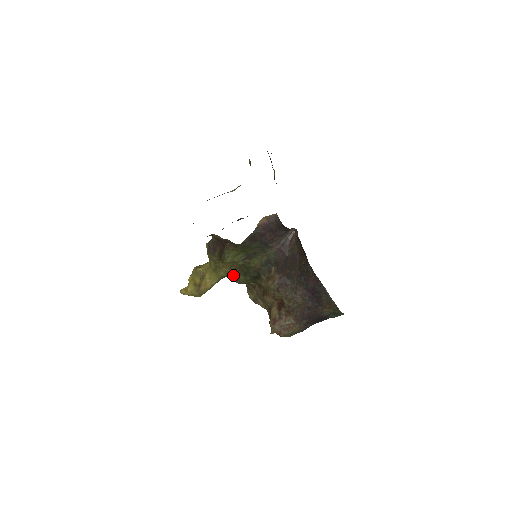
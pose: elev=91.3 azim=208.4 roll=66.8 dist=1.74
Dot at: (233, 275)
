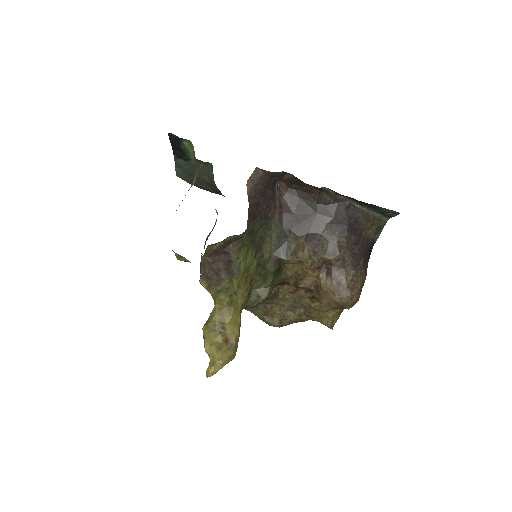
Dot at: (250, 297)
